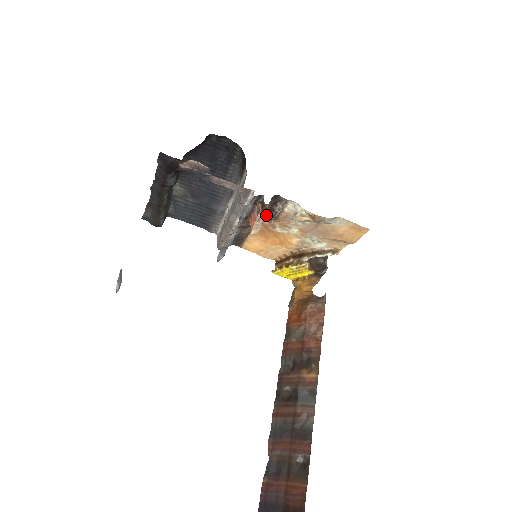
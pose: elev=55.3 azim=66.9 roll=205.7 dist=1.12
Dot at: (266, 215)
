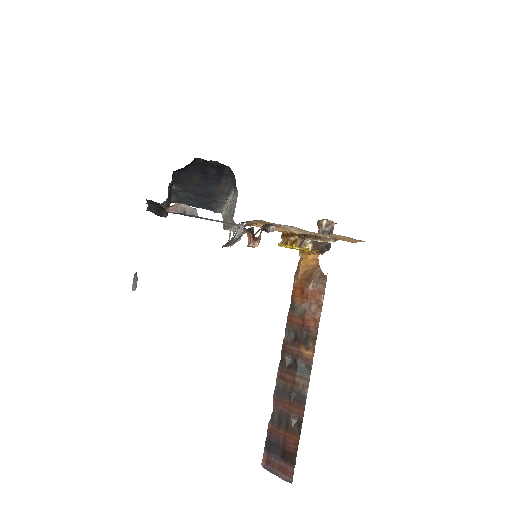
Dot at: (257, 245)
